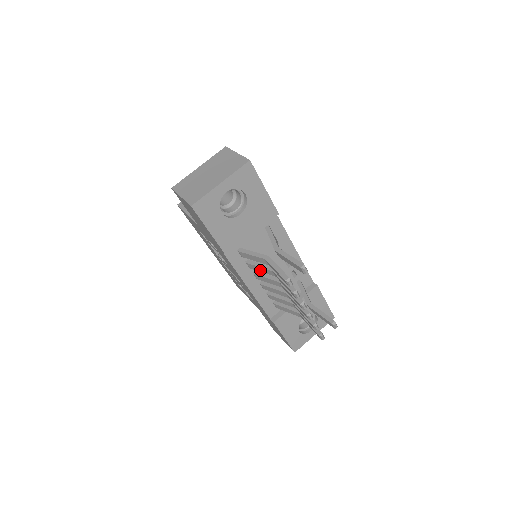
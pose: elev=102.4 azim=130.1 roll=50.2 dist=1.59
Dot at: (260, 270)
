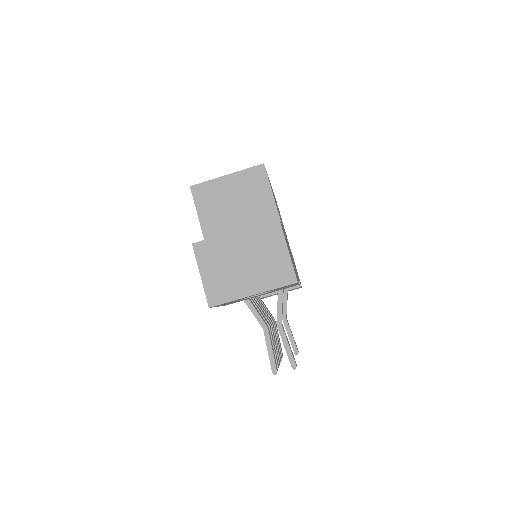
Dot at: occluded
